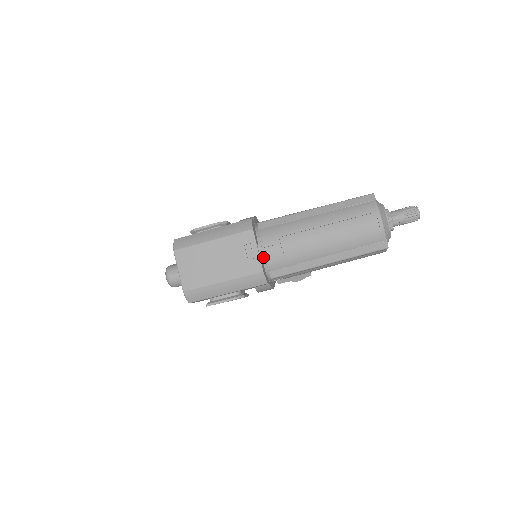
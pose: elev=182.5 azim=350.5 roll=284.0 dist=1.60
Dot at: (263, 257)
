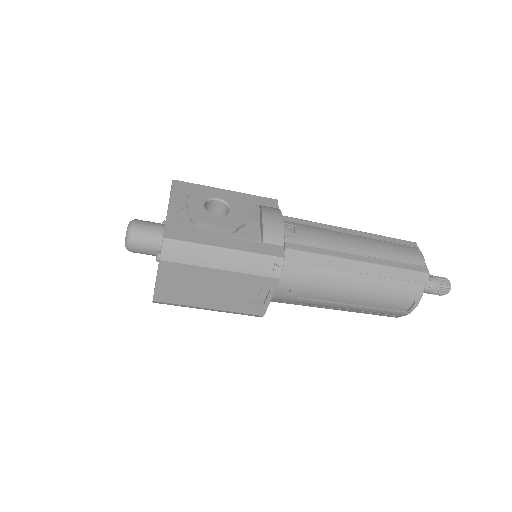
Dot at: occluded
